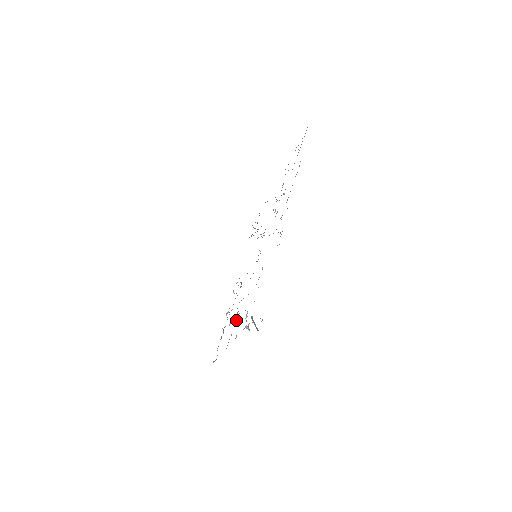
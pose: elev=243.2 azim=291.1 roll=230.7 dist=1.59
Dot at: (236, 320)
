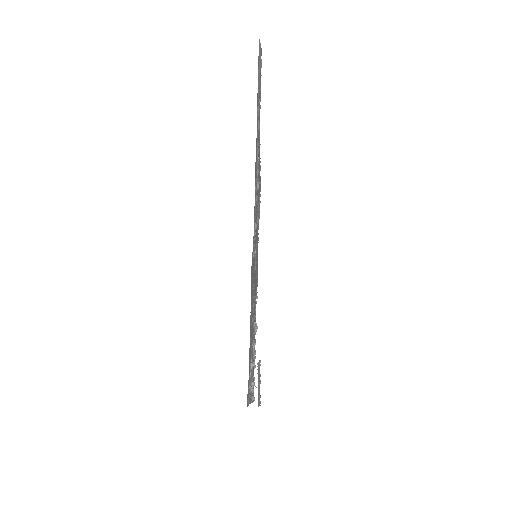
Dot at: occluded
